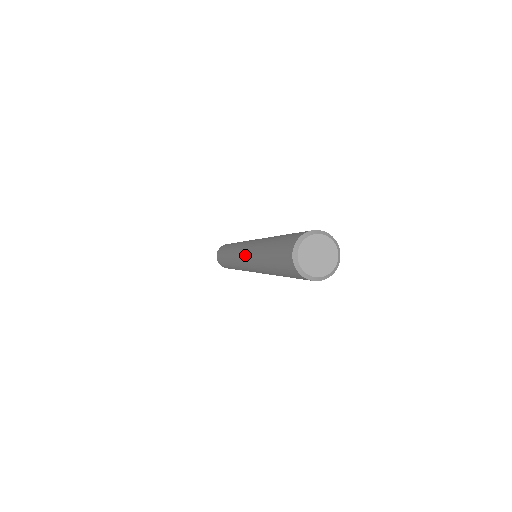
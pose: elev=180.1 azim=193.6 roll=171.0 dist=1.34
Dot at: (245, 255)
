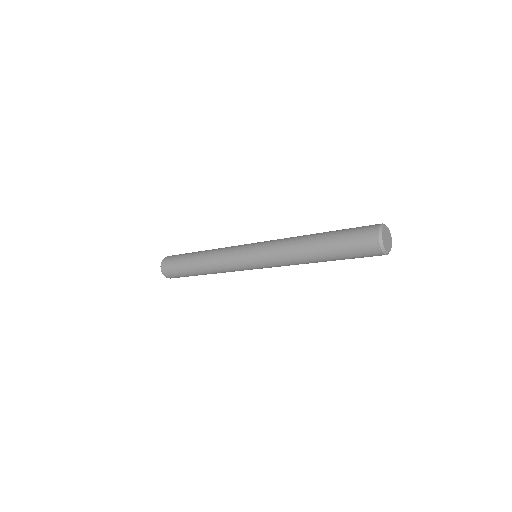
Dot at: (266, 260)
